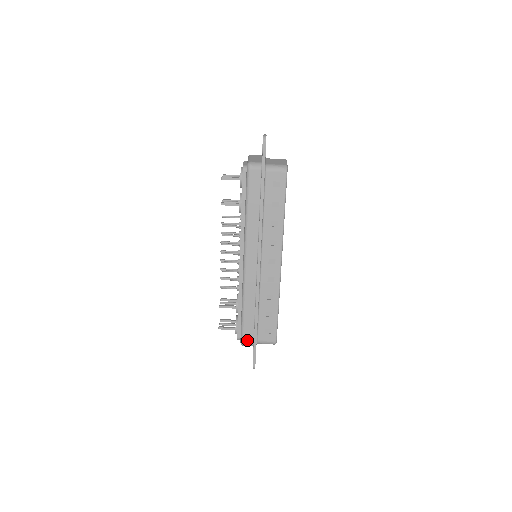
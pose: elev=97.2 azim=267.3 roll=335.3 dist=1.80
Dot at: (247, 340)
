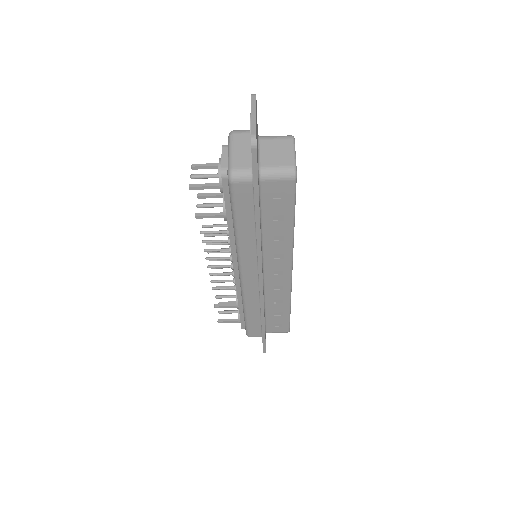
Dot at: (254, 335)
